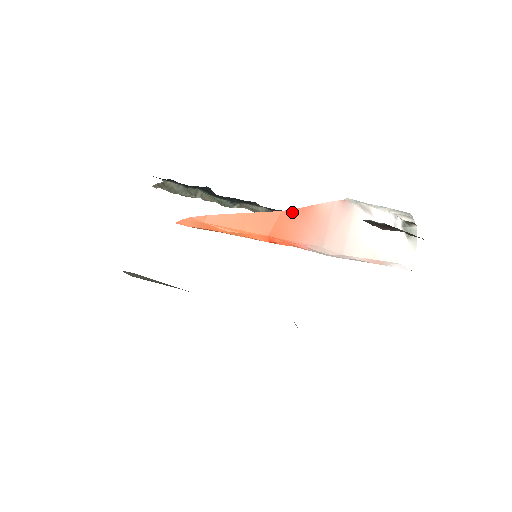
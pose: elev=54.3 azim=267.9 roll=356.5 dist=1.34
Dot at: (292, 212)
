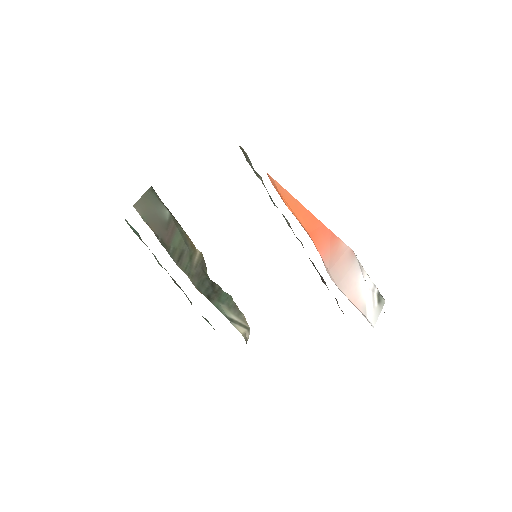
Dot at: (328, 231)
